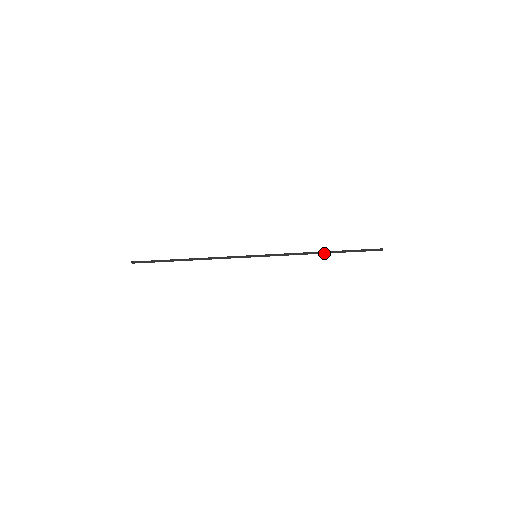
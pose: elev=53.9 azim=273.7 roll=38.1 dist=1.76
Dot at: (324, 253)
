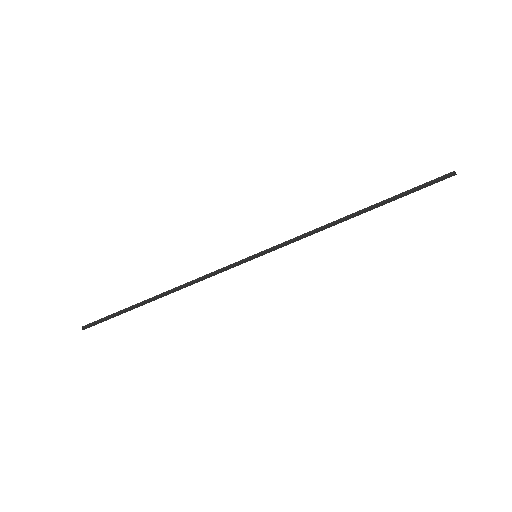
Dot at: (360, 214)
